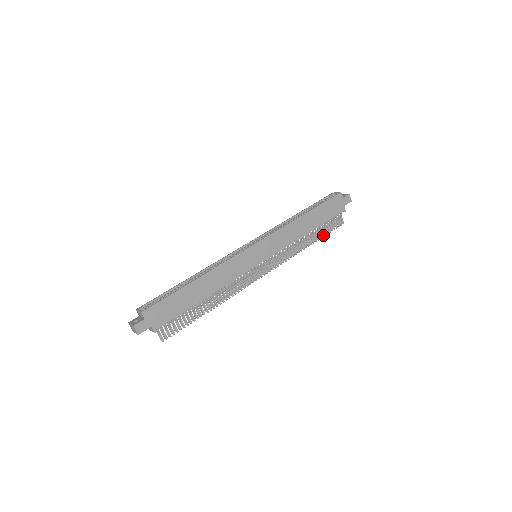
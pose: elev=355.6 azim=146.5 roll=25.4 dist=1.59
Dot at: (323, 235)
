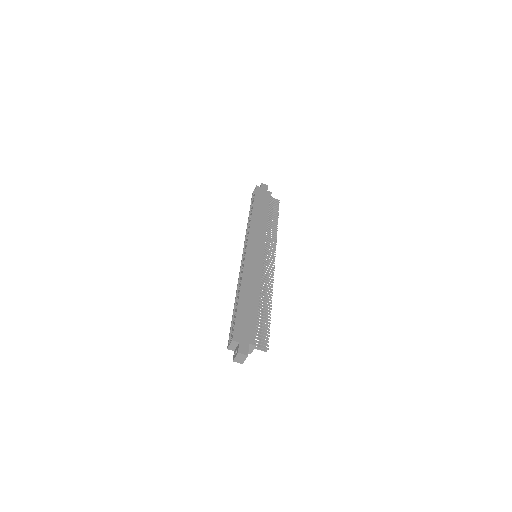
Dot at: (277, 215)
